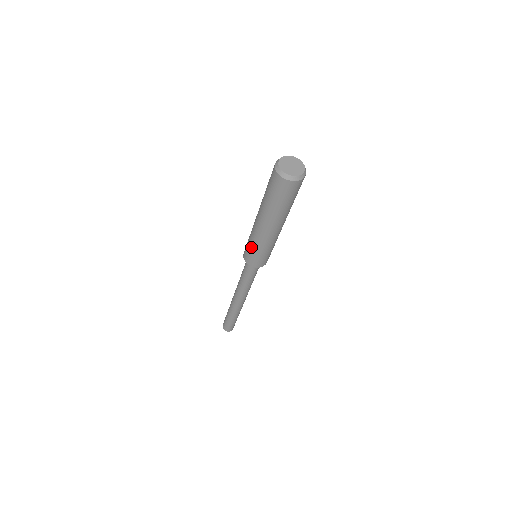
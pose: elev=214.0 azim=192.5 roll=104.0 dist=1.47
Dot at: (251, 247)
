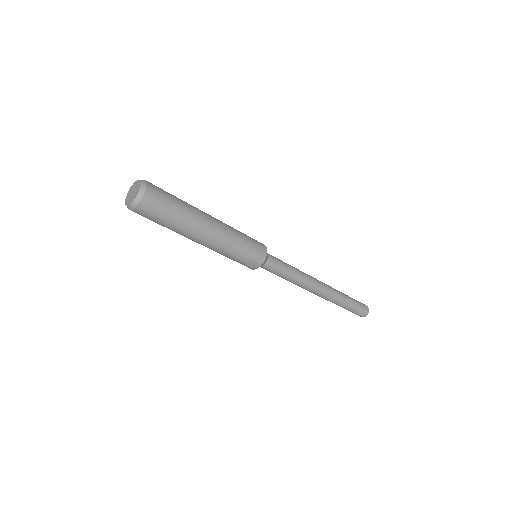
Dot at: (231, 259)
